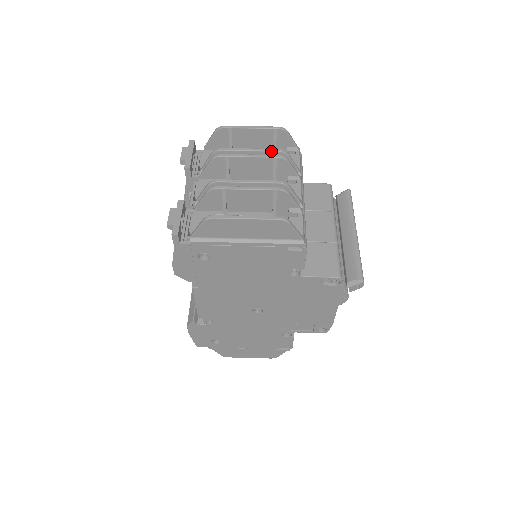
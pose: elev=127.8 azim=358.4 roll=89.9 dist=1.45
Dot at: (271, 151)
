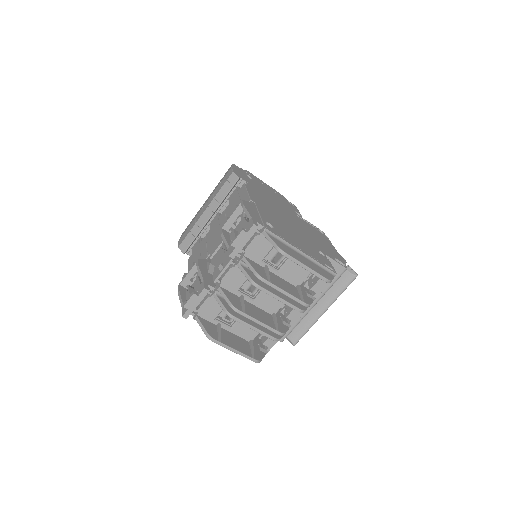
Dot at: (298, 302)
